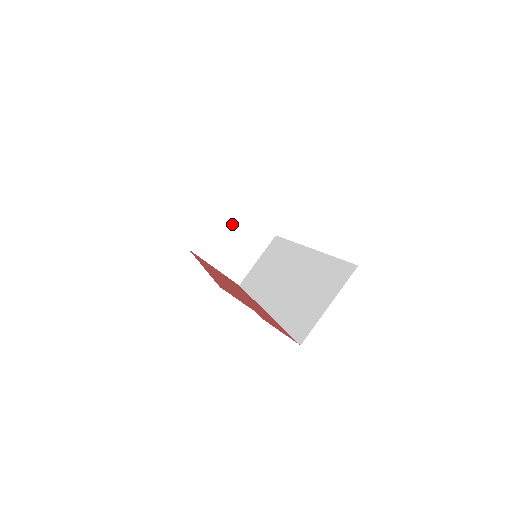
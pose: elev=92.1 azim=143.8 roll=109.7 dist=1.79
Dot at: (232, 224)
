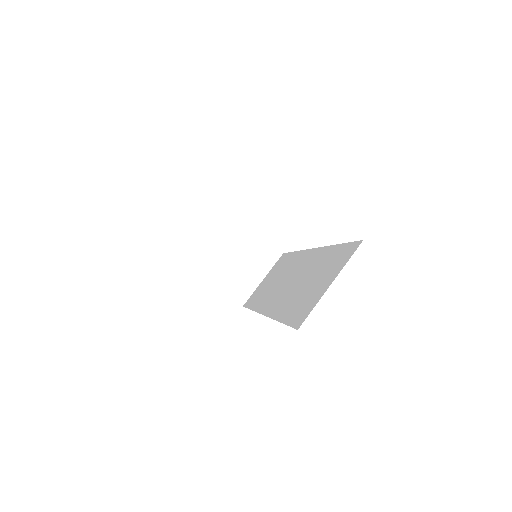
Dot at: (236, 240)
